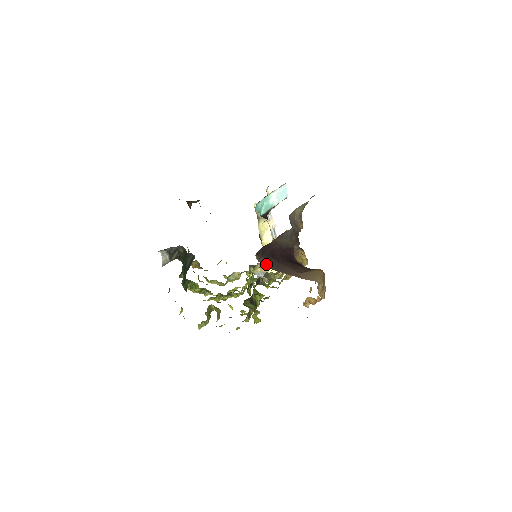
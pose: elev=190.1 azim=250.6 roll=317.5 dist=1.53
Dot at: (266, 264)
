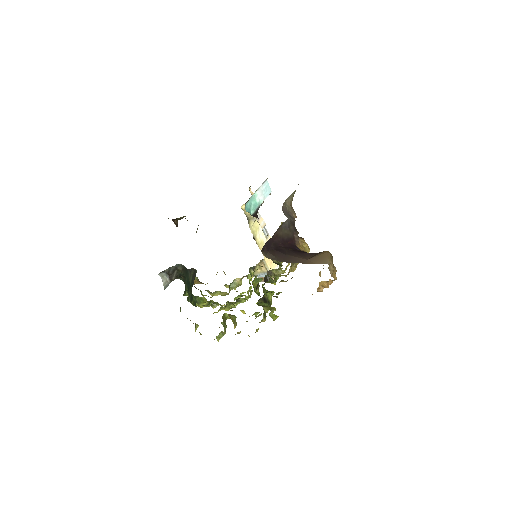
Dot at: (273, 258)
